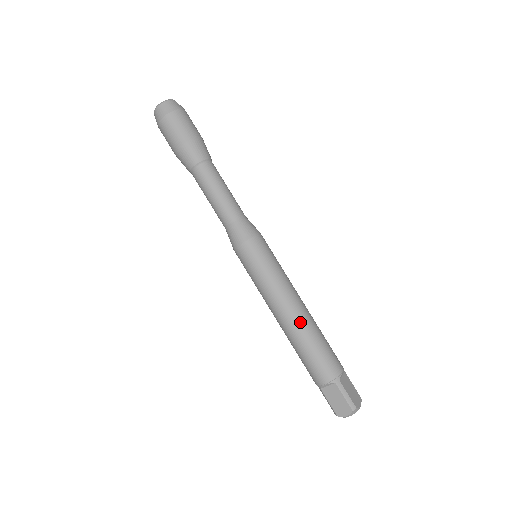
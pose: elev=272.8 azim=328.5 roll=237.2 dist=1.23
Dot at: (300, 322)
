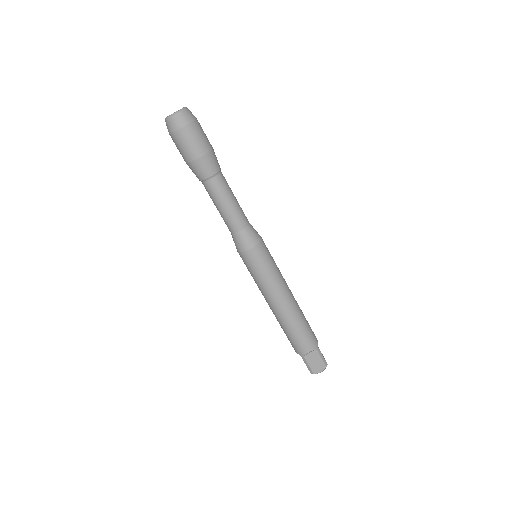
Dot at: (295, 307)
